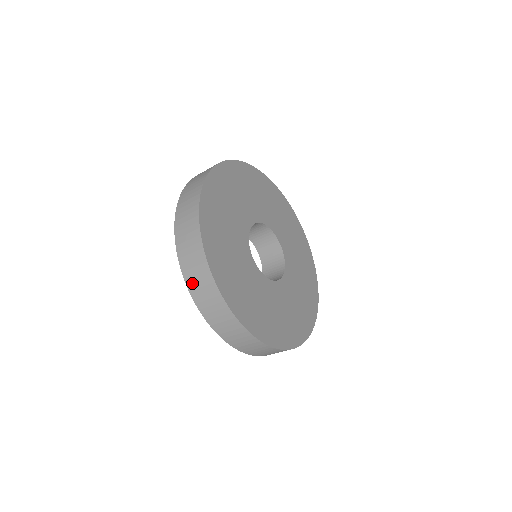
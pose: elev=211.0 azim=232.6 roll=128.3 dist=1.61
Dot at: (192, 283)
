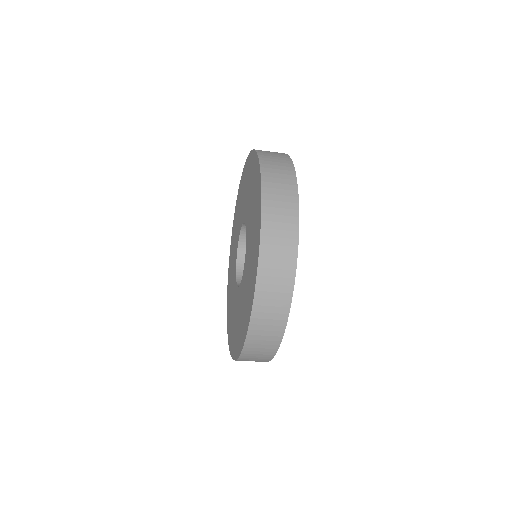
Dot at: (270, 221)
